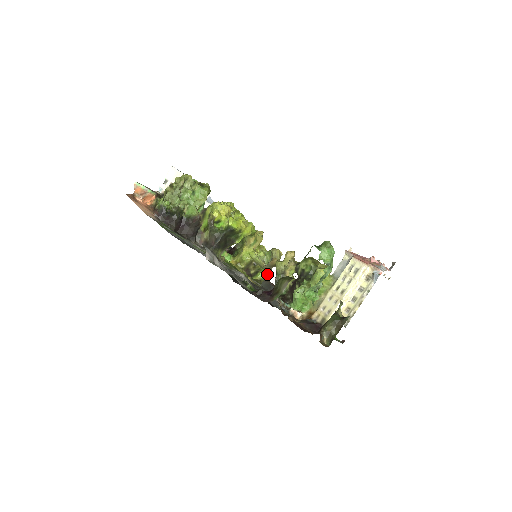
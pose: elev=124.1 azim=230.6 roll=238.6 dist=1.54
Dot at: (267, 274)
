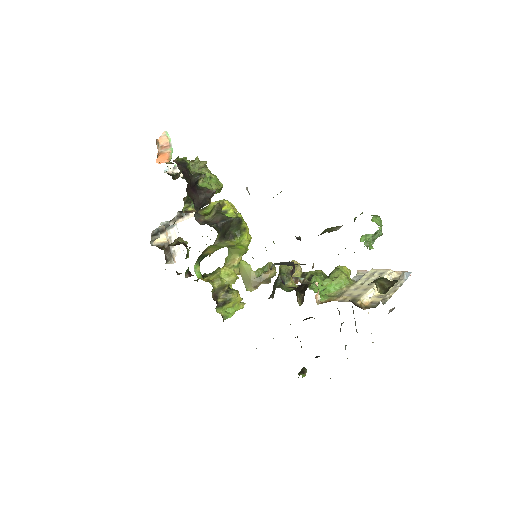
Dot at: (231, 314)
